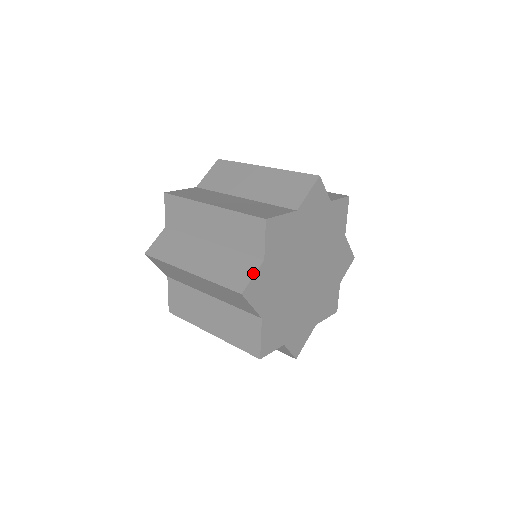
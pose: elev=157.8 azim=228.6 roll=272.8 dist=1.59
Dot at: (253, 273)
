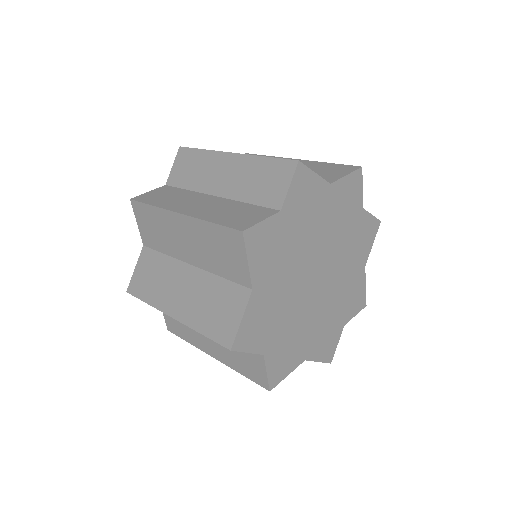
Dot at: (263, 218)
